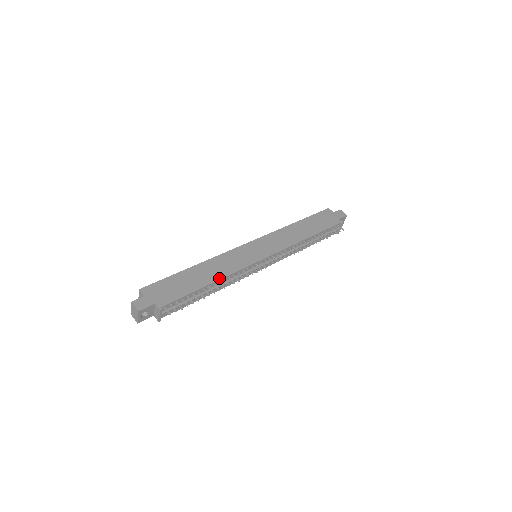
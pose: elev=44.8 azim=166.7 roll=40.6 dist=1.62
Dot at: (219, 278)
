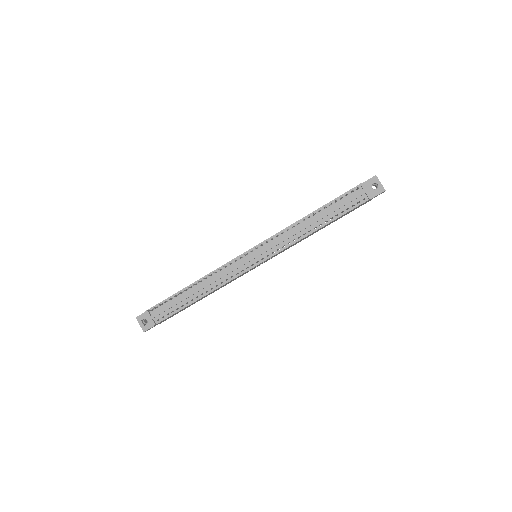
Dot at: (201, 278)
